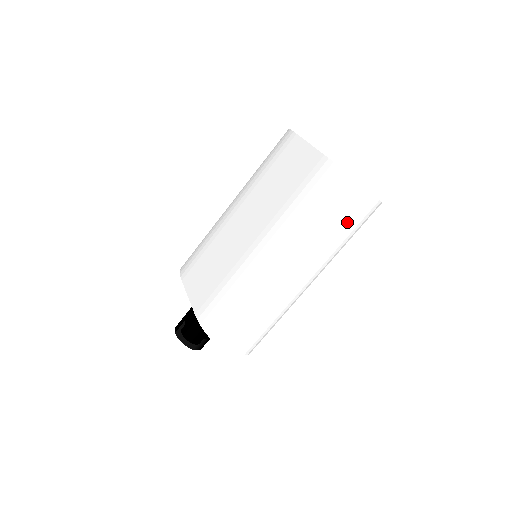
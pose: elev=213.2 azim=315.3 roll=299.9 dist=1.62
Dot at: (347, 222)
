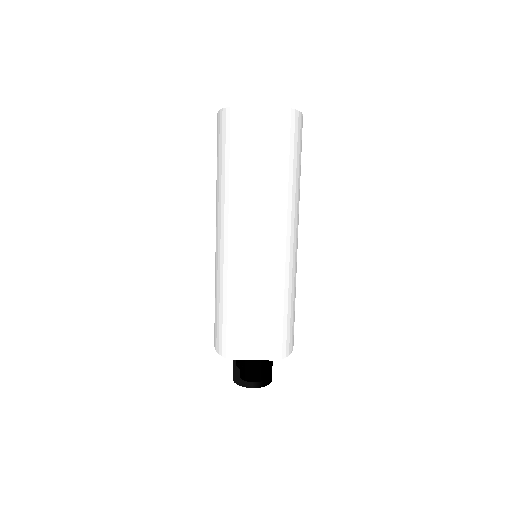
Dot at: (263, 152)
